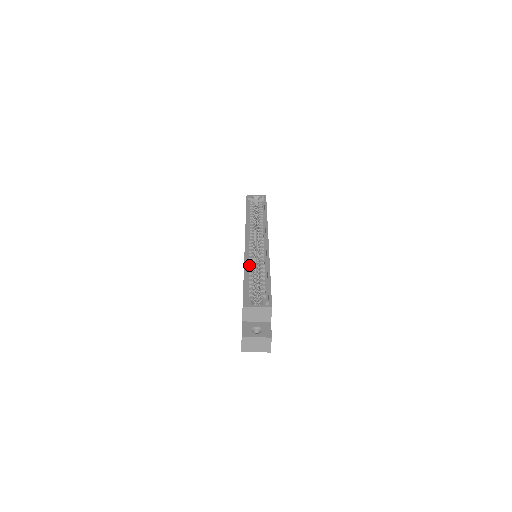
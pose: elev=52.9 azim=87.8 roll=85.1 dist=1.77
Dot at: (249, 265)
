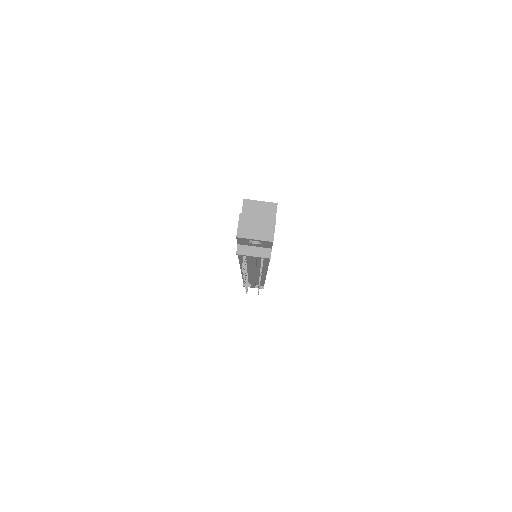
Dot at: occluded
